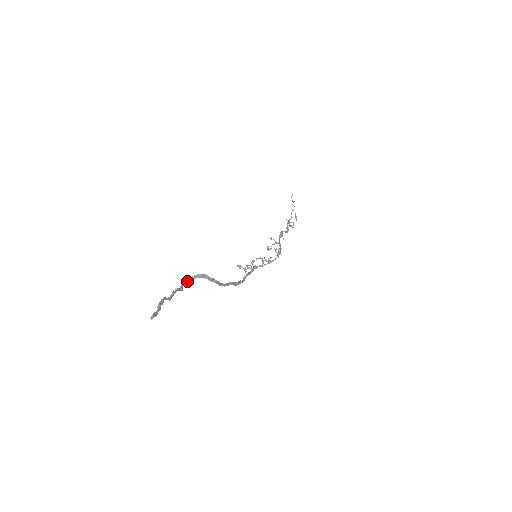
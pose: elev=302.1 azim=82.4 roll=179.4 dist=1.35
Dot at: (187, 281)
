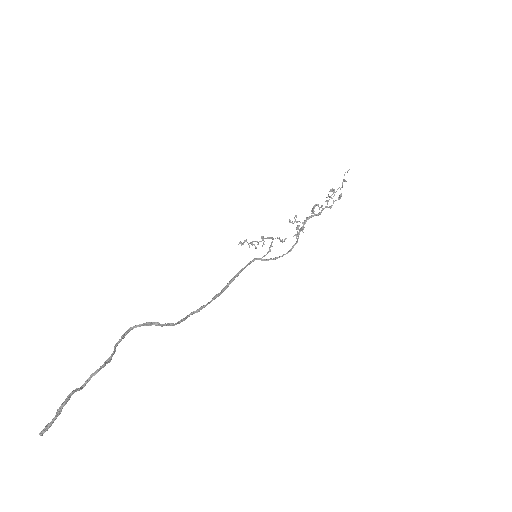
Dot at: (131, 329)
